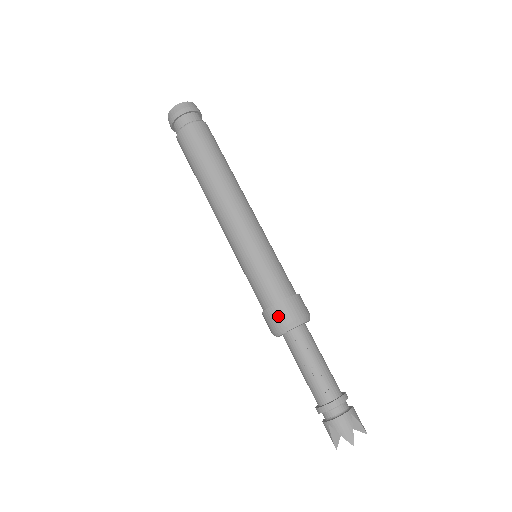
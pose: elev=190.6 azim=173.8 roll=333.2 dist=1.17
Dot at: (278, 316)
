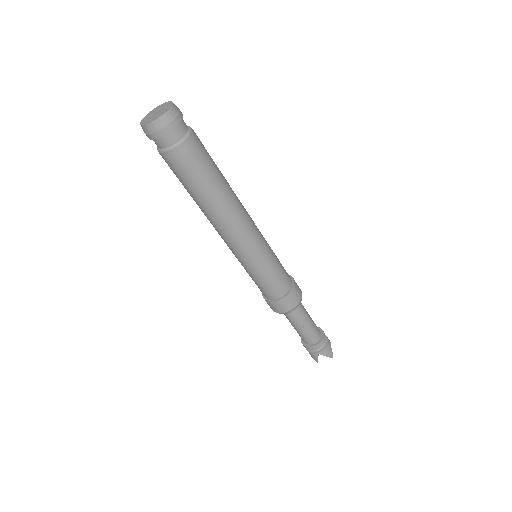
Dot at: (290, 302)
